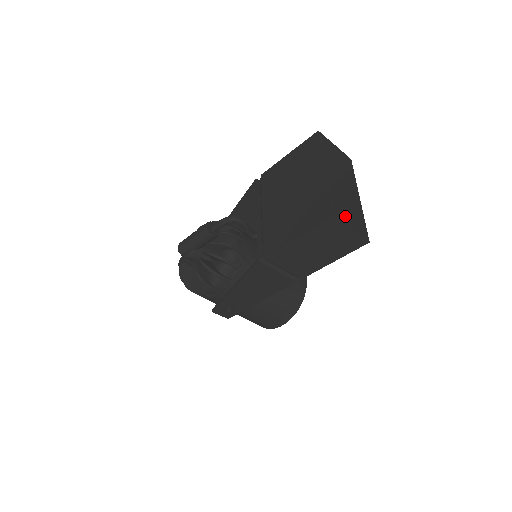
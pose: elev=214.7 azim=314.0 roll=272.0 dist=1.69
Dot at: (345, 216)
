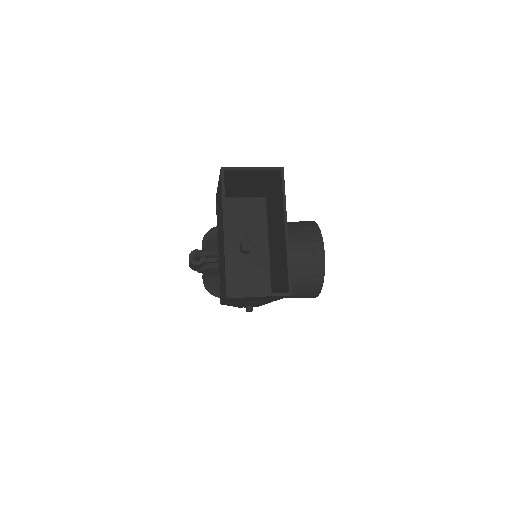
Dot at: (281, 250)
